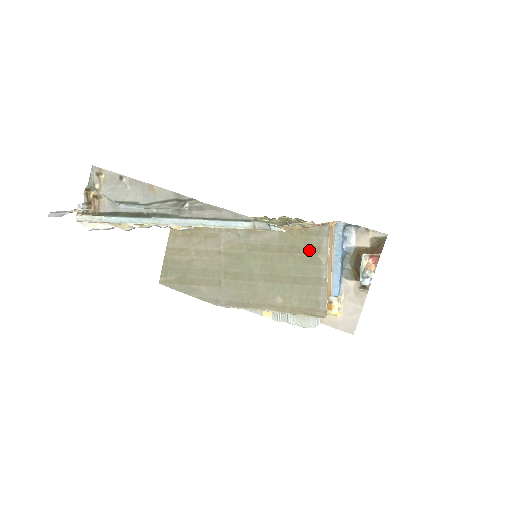
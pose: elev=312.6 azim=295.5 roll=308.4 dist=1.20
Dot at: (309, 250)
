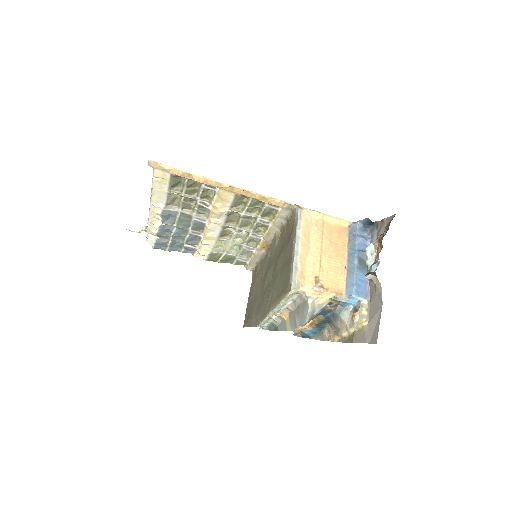
Dot at: (289, 236)
